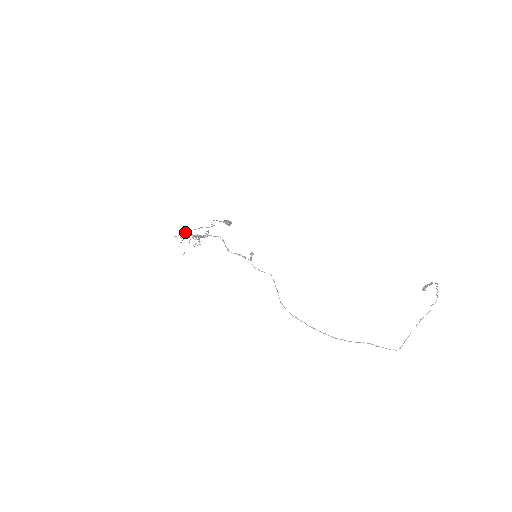
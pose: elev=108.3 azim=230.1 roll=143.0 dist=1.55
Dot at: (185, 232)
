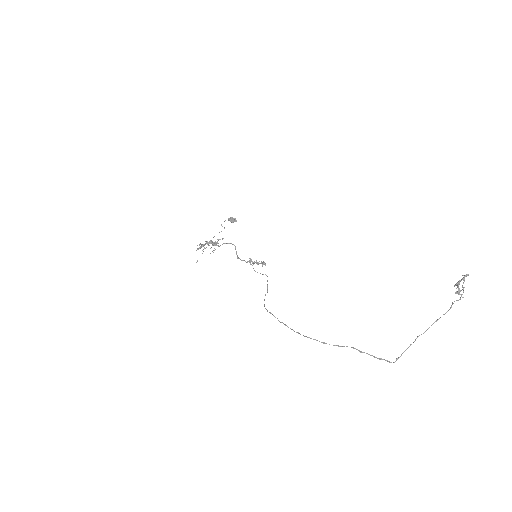
Dot at: occluded
